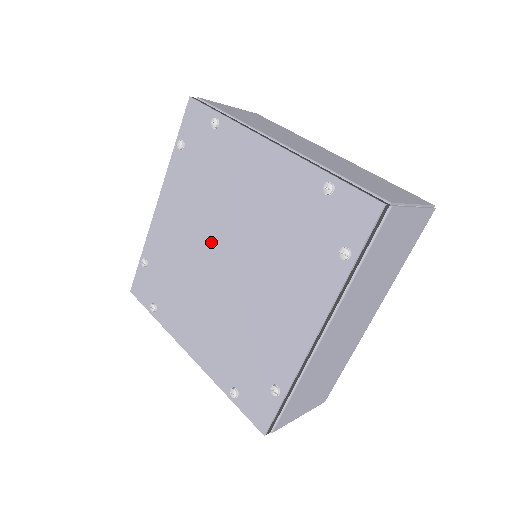
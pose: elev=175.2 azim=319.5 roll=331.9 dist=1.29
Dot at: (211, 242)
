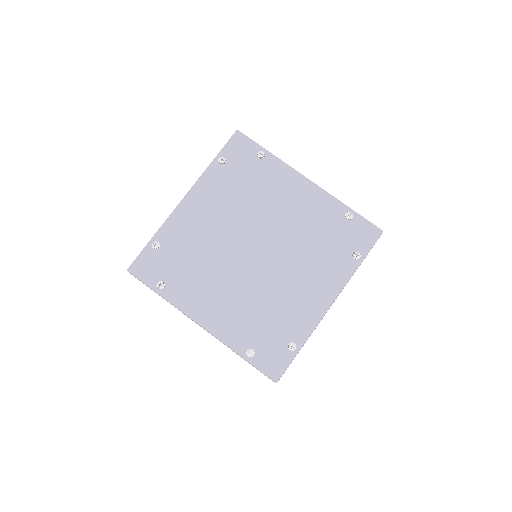
Dot at: (243, 237)
